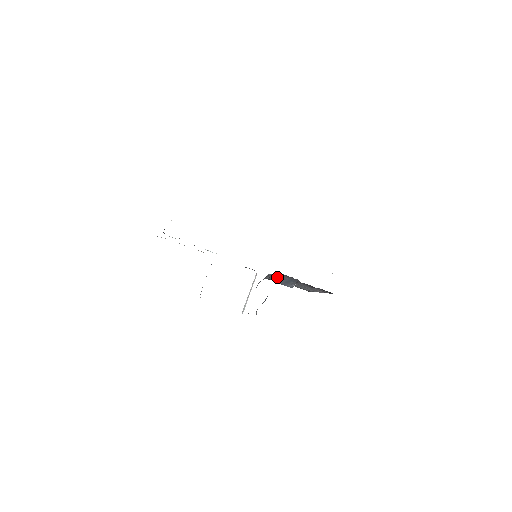
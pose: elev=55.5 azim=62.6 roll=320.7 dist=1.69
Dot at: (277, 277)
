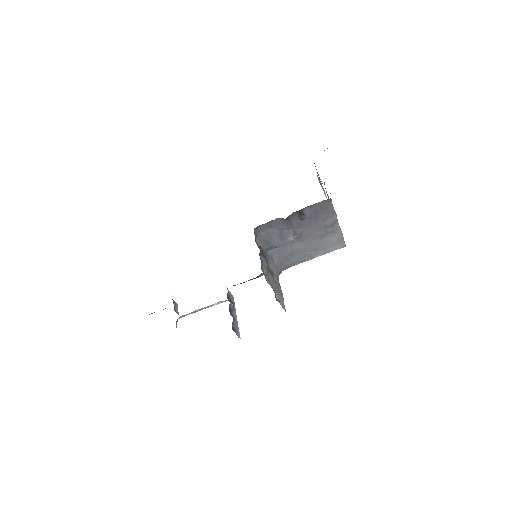
Dot at: (265, 238)
